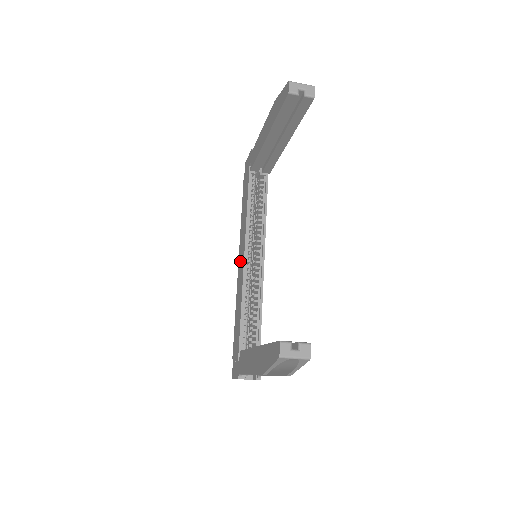
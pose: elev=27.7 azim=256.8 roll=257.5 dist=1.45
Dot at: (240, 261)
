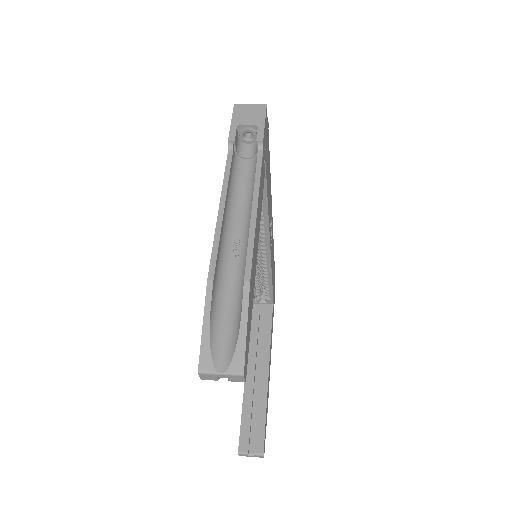
Dot at: occluded
